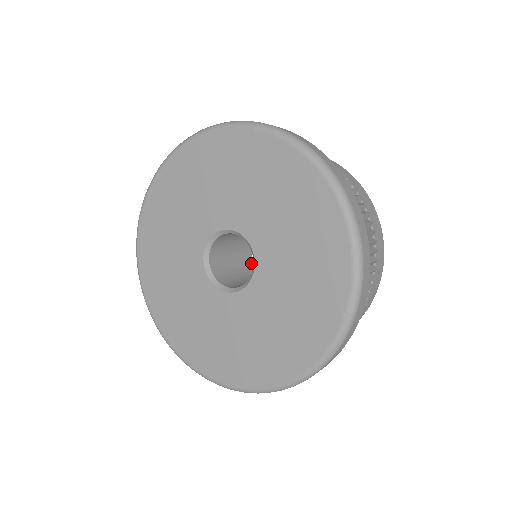
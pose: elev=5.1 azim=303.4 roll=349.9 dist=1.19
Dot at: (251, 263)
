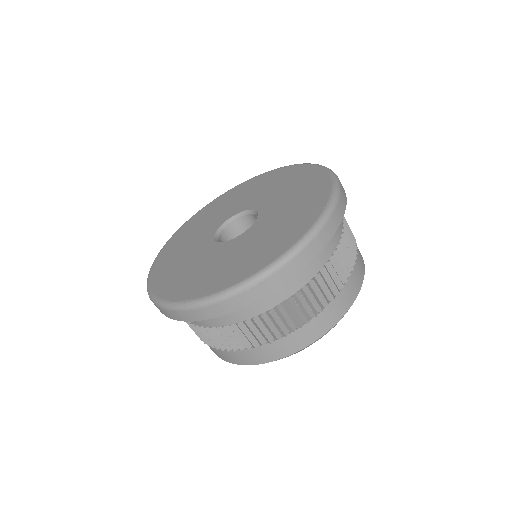
Dot at: occluded
